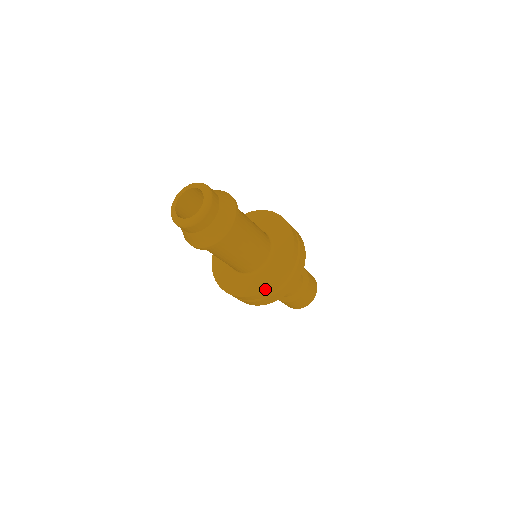
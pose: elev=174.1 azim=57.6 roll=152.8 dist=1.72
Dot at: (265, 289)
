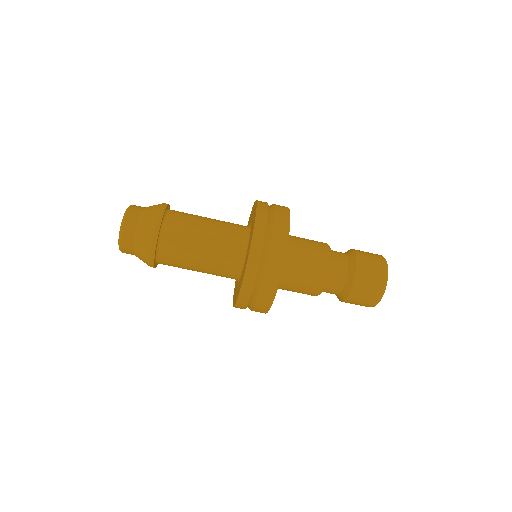
Dot at: (243, 277)
